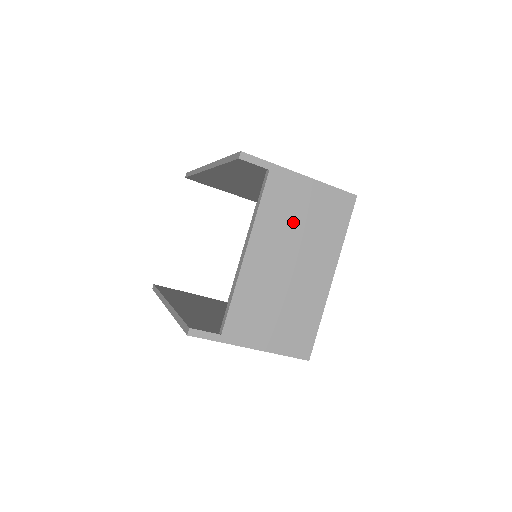
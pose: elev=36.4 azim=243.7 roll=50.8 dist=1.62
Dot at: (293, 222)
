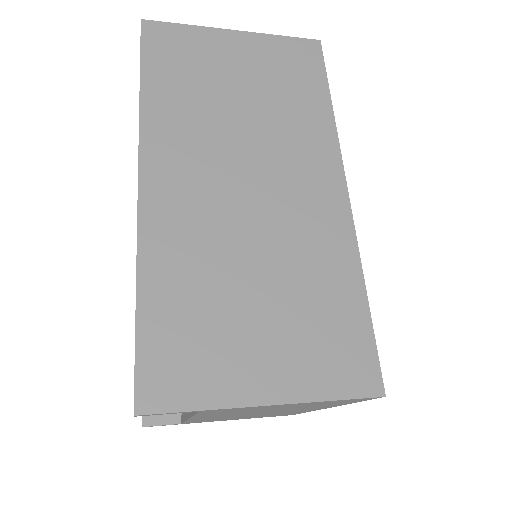
Dot at: occluded
